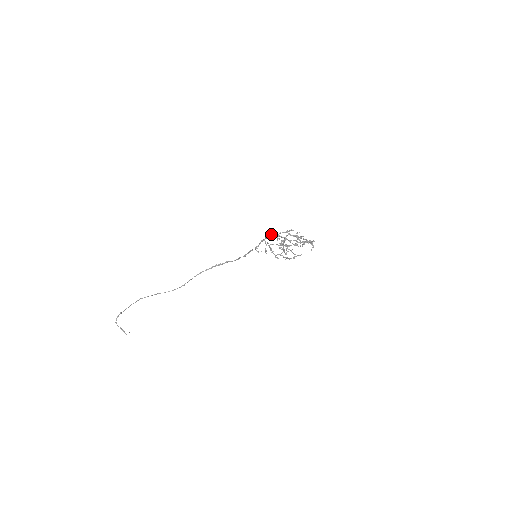
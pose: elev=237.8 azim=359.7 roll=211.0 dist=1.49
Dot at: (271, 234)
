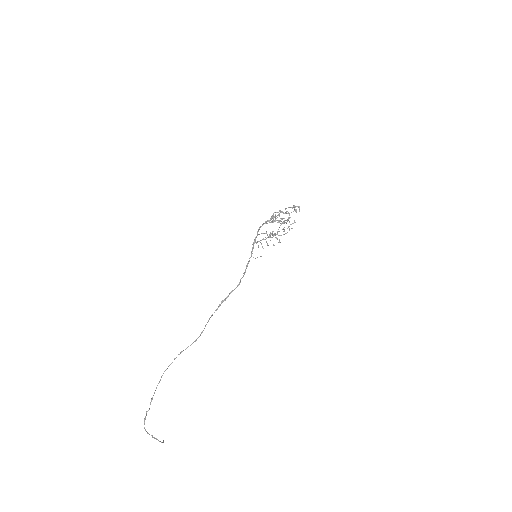
Dot at: (259, 229)
